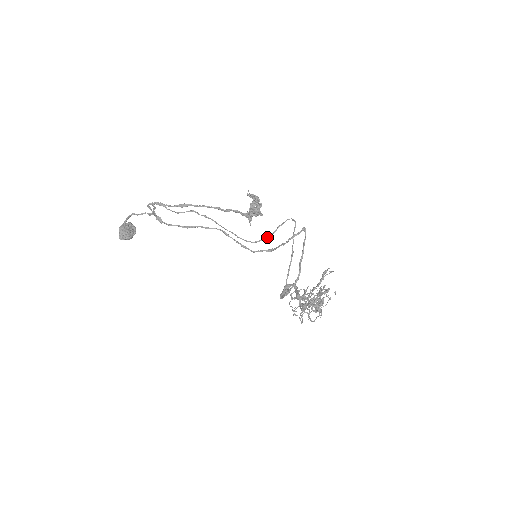
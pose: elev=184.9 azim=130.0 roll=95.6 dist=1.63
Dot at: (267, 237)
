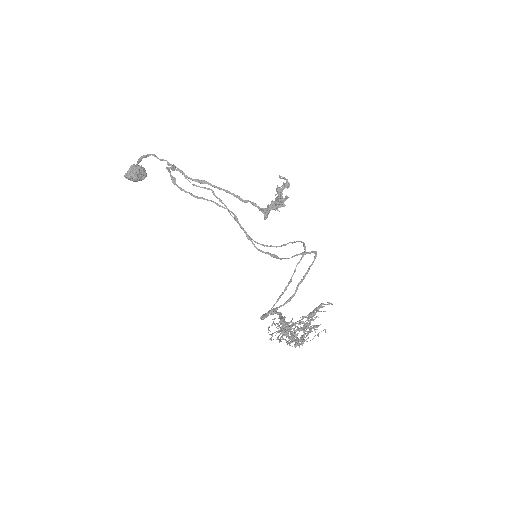
Dot at: (274, 246)
